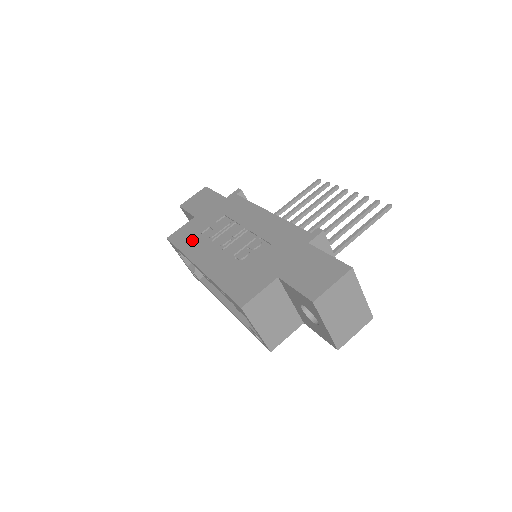
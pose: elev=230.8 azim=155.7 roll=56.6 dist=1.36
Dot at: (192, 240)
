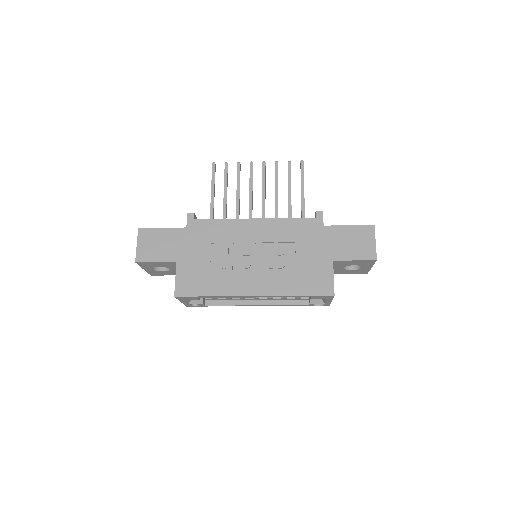
Dot at: (210, 281)
